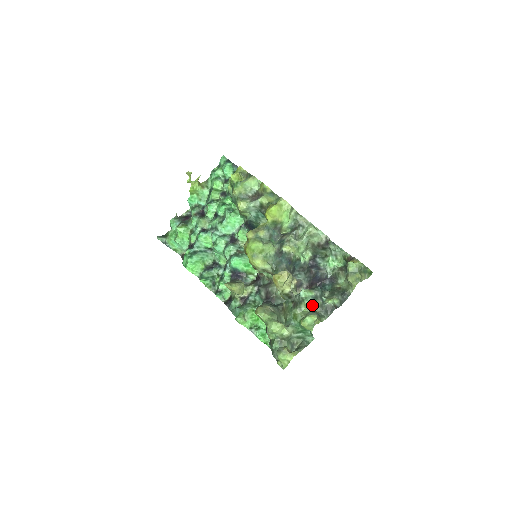
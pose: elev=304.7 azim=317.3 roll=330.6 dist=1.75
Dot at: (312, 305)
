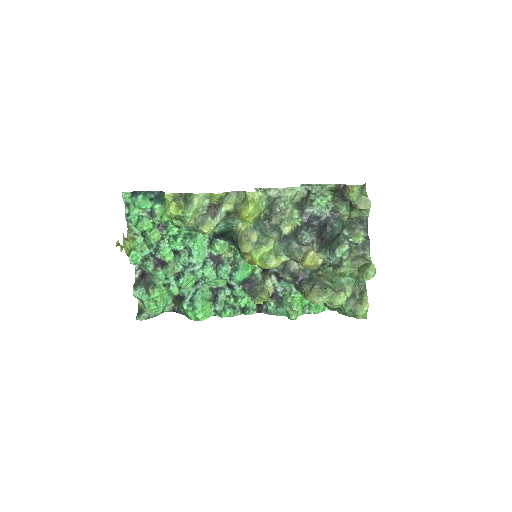
Dot at: (349, 255)
